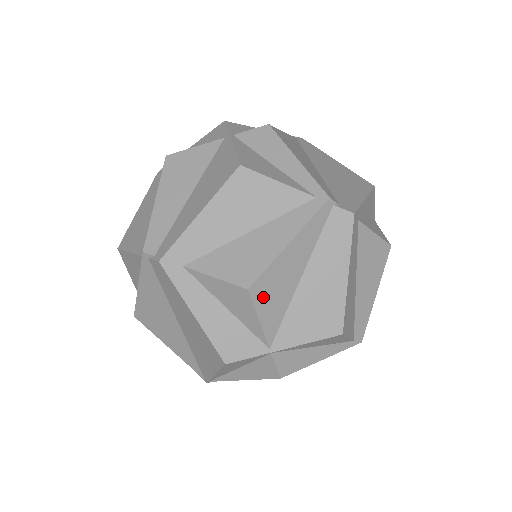
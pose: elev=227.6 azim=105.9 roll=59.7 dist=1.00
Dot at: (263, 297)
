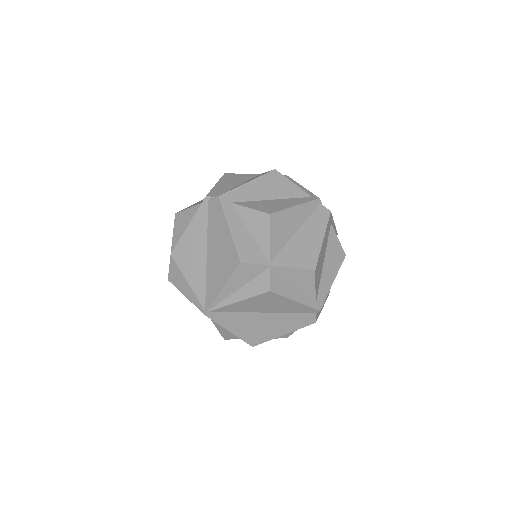
Dot at: (275, 226)
